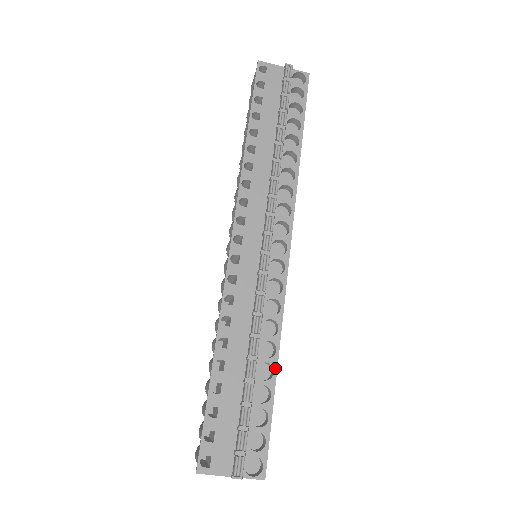
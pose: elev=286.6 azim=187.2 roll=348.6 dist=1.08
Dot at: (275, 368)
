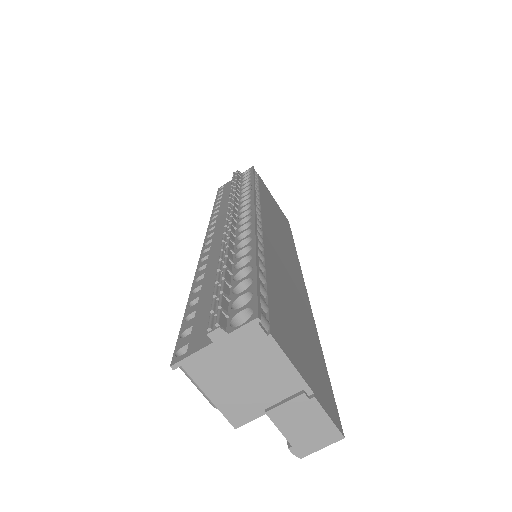
Dot at: (253, 254)
